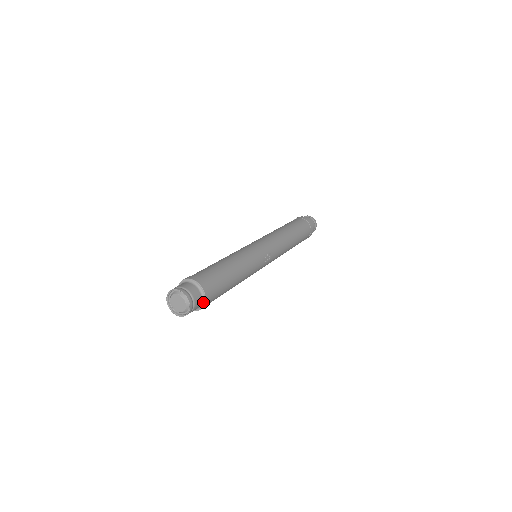
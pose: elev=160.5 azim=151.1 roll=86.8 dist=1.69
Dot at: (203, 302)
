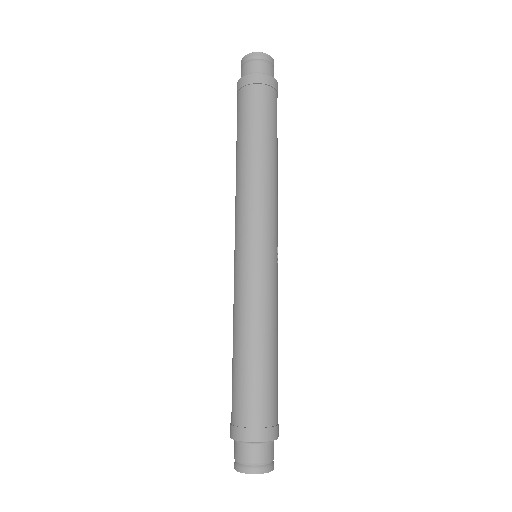
Dot at: occluded
